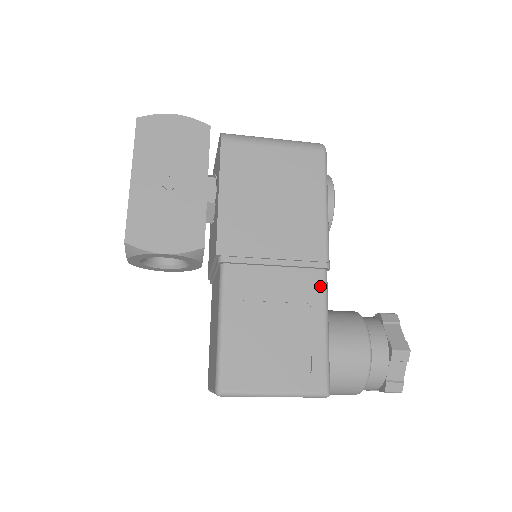
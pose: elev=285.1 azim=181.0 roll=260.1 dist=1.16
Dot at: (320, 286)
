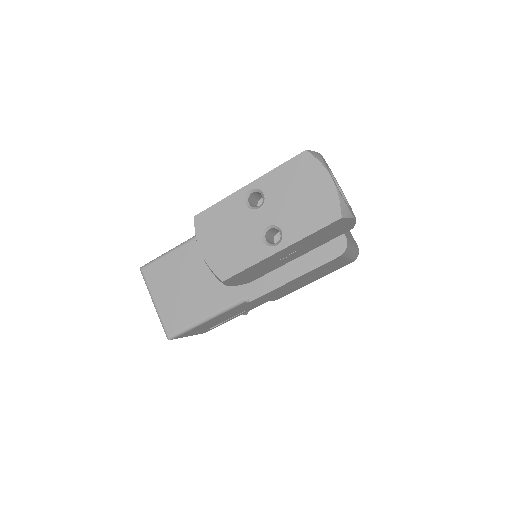
Dot at: occluded
